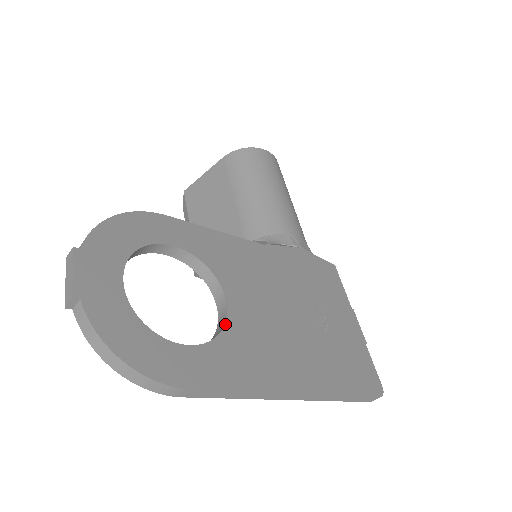
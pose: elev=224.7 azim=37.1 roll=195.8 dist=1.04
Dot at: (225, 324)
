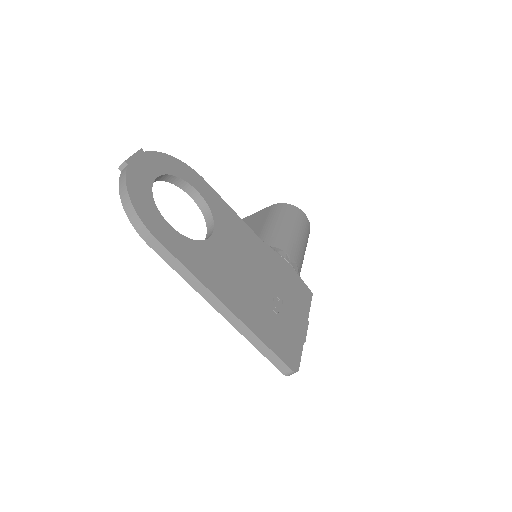
Dot at: (202, 240)
